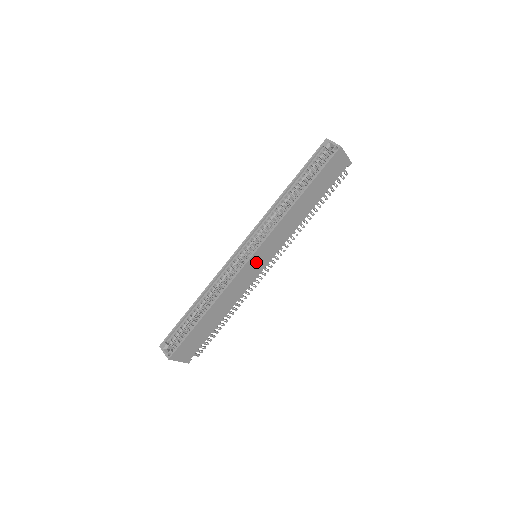
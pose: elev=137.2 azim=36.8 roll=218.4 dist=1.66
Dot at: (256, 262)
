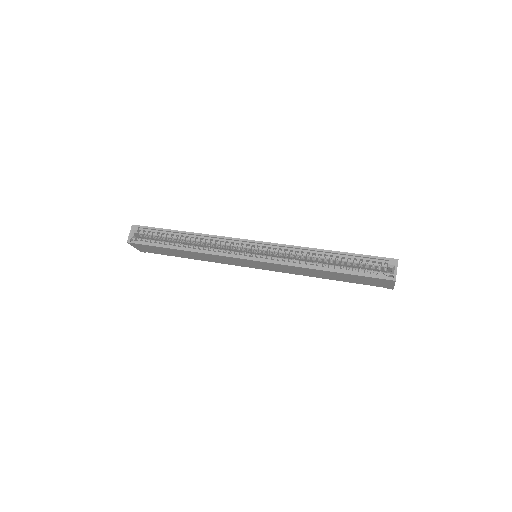
Dot at: (249, 263)
